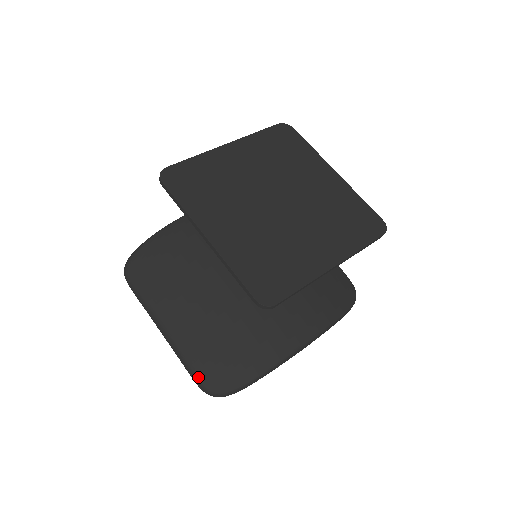
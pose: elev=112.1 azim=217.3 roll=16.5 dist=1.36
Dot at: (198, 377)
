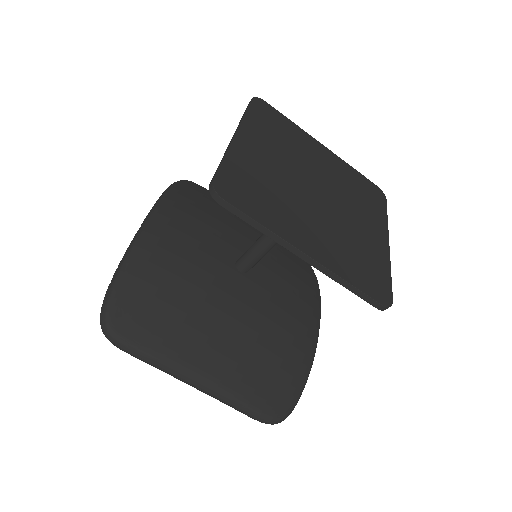
Dot at: (261, 413)
